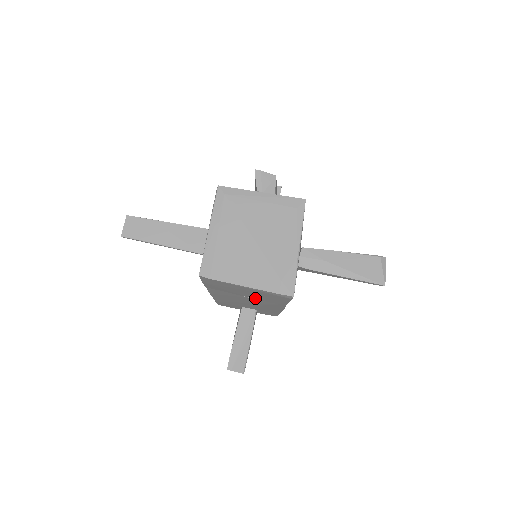
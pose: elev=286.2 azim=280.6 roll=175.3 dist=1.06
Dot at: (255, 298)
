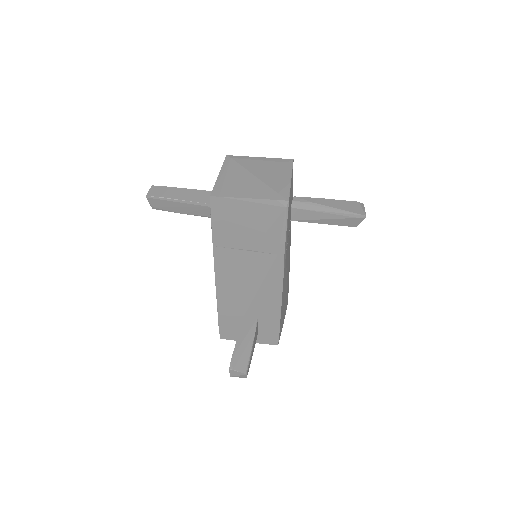
Dot at: (256, 248)
